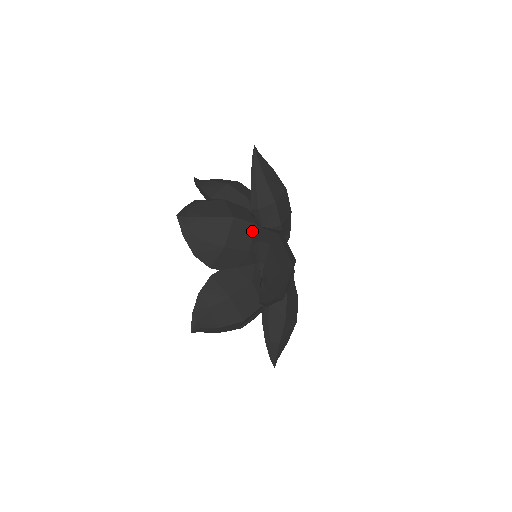
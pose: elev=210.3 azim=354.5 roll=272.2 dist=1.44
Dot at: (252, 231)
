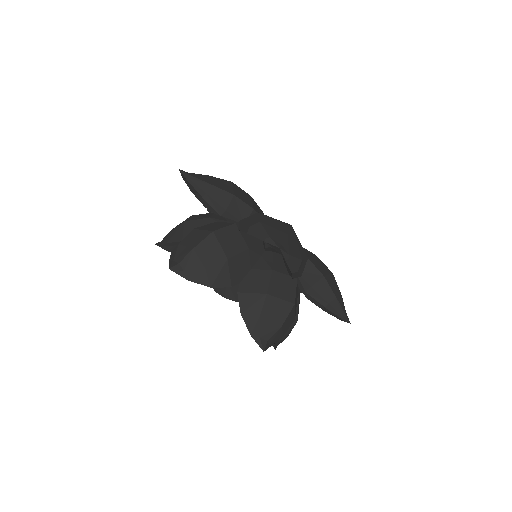
Dot at: (236, 231)
